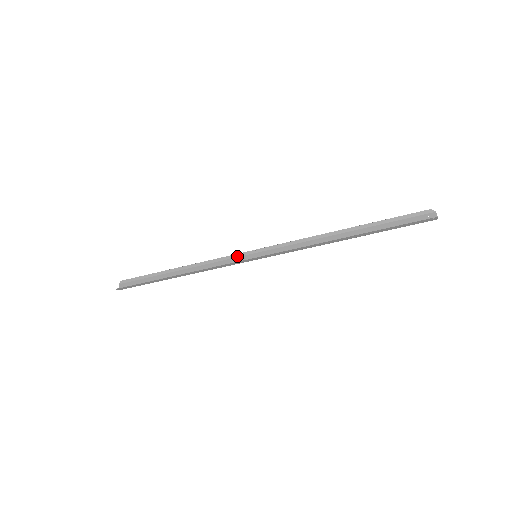
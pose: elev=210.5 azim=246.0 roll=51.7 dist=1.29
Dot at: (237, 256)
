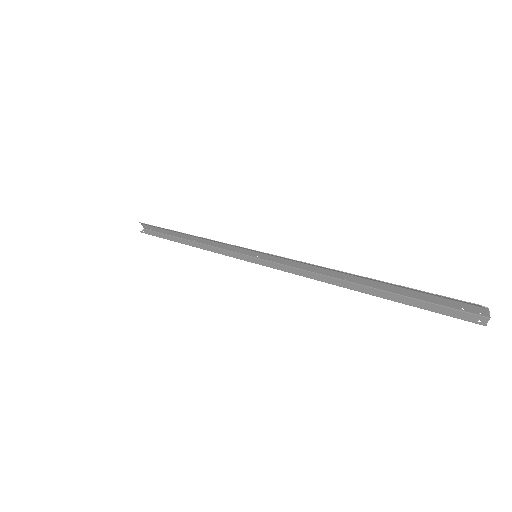
Dot at: (236, 247)
